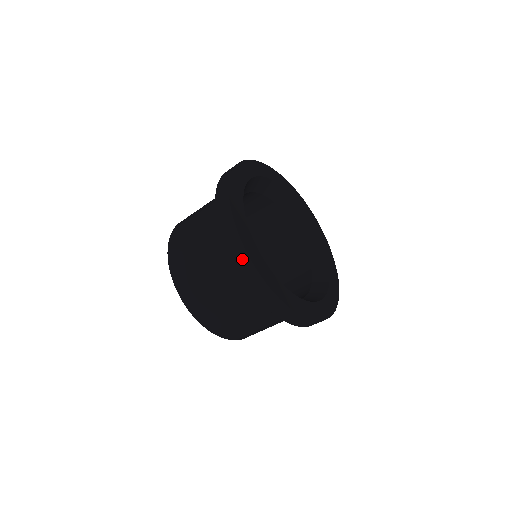
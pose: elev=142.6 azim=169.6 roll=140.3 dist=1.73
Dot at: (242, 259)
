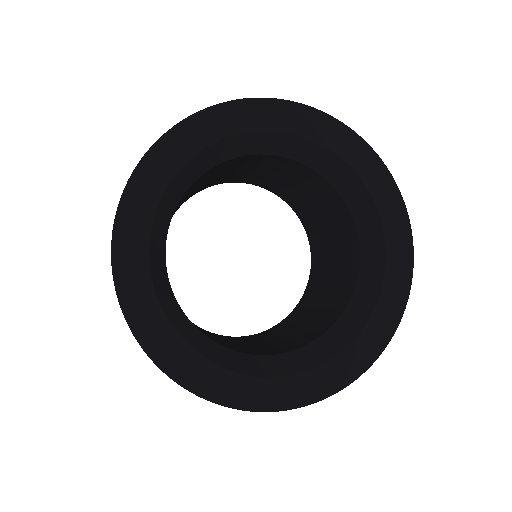
Dot at: occluded
